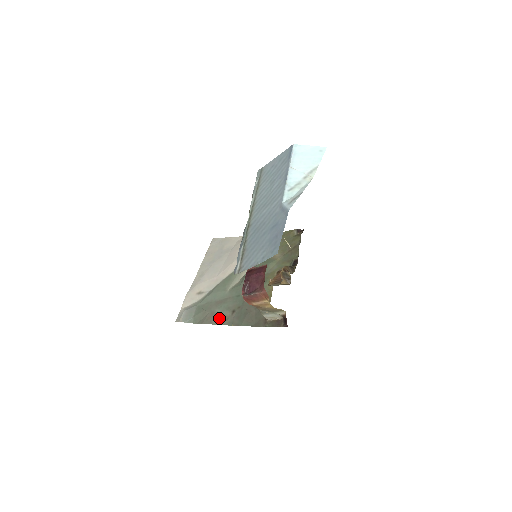
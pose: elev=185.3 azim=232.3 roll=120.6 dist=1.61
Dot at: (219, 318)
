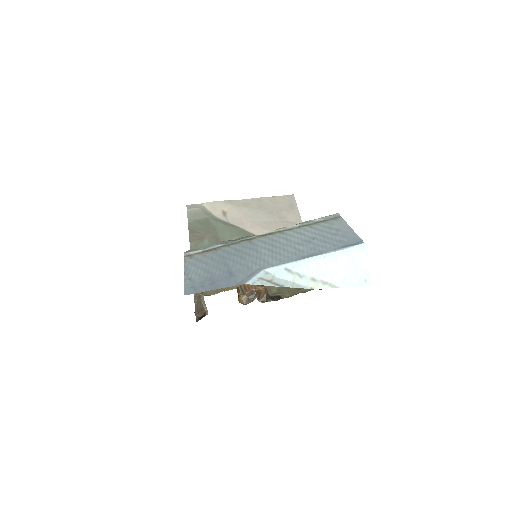
Dot at: (198, 247)
